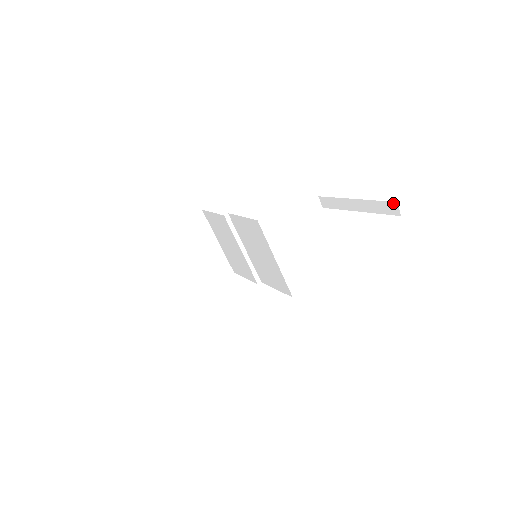
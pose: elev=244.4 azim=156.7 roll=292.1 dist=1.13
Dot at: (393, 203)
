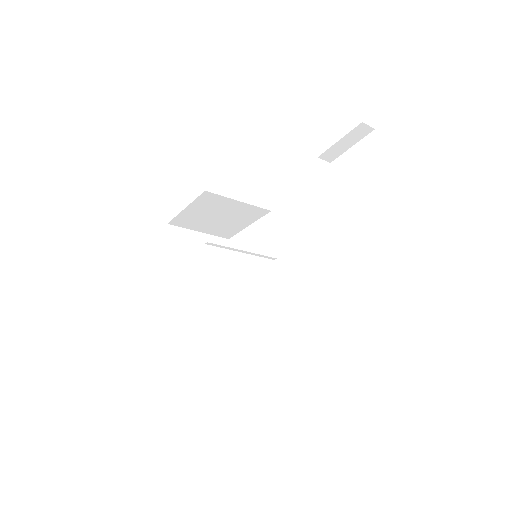
Dot at: occluded
